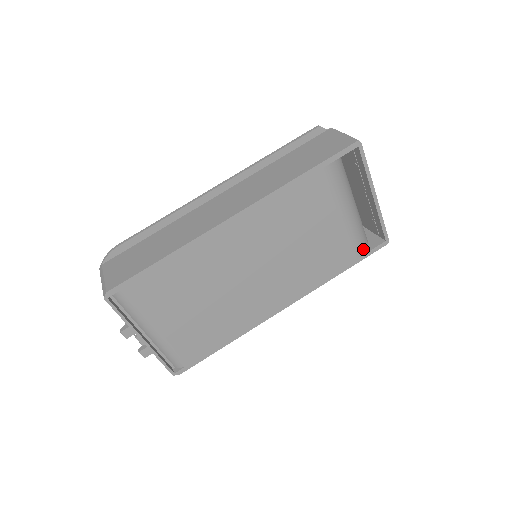
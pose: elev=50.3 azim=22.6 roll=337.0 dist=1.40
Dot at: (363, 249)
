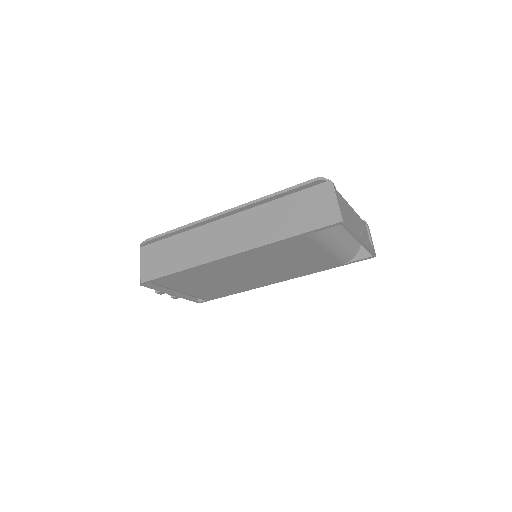
Dot at: (351, 258)
